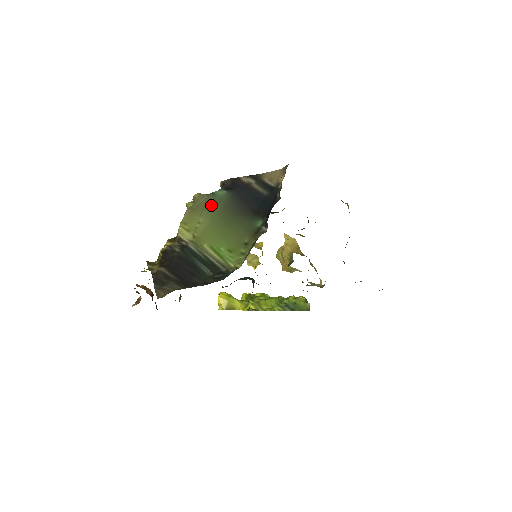
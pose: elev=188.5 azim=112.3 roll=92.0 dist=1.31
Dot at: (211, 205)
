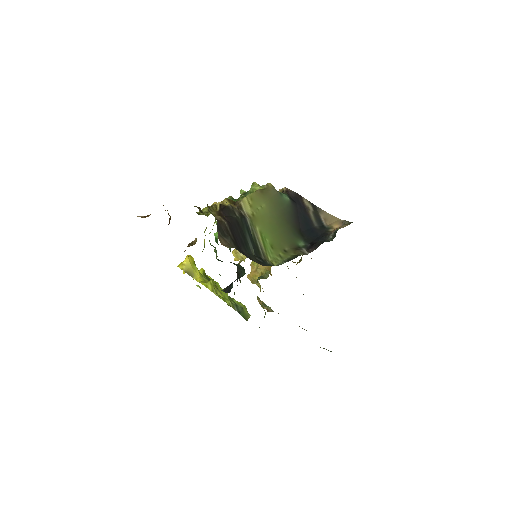
Dot at: (276, 201)
